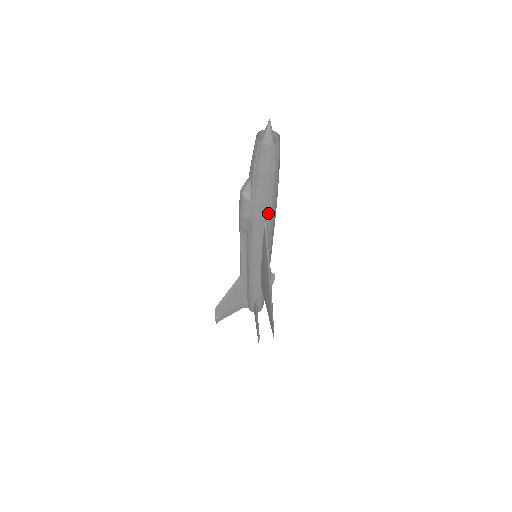
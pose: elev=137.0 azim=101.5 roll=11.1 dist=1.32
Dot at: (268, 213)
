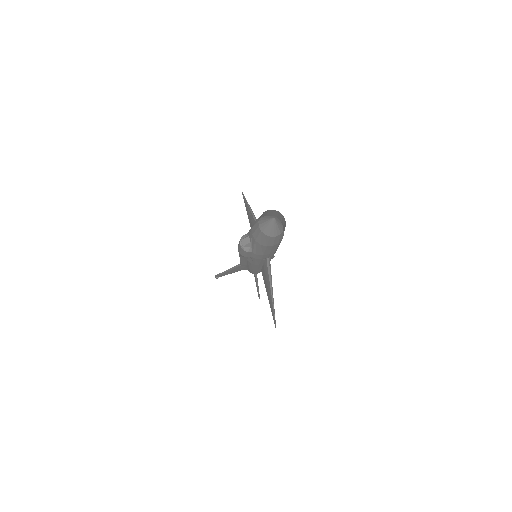
Dot at: (270, 255)
